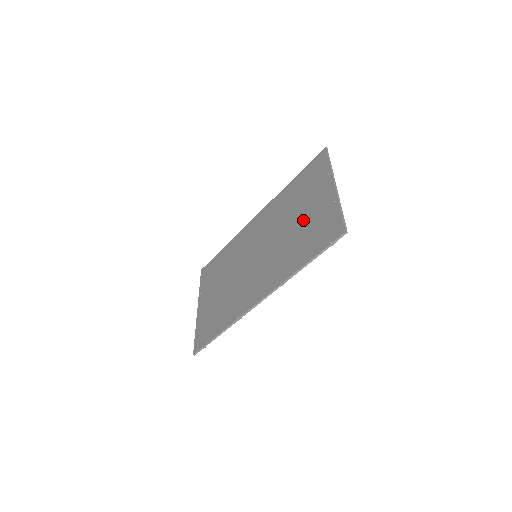
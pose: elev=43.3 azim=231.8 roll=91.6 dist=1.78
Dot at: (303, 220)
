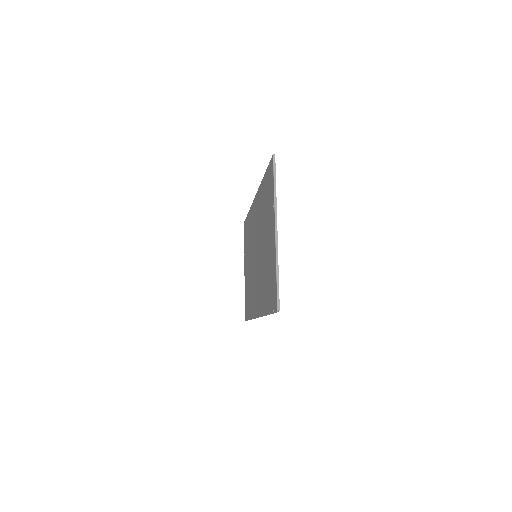
Dot at: (266, 252)
